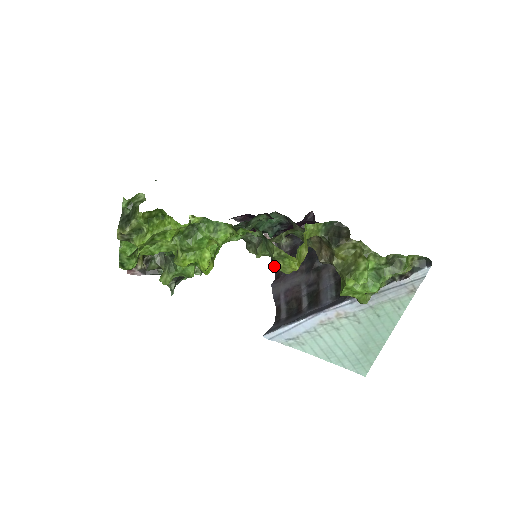
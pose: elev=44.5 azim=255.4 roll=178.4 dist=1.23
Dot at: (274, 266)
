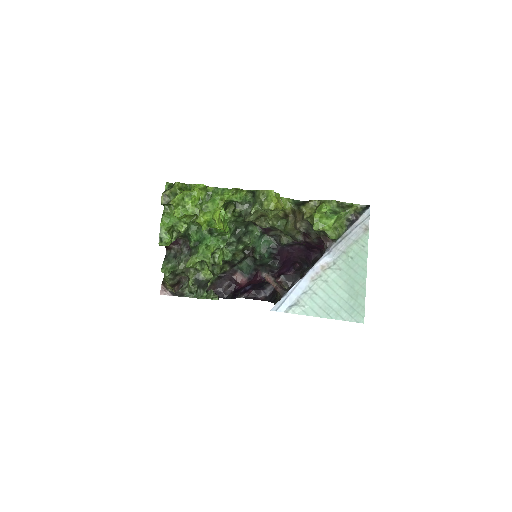
Dot at: occluded
